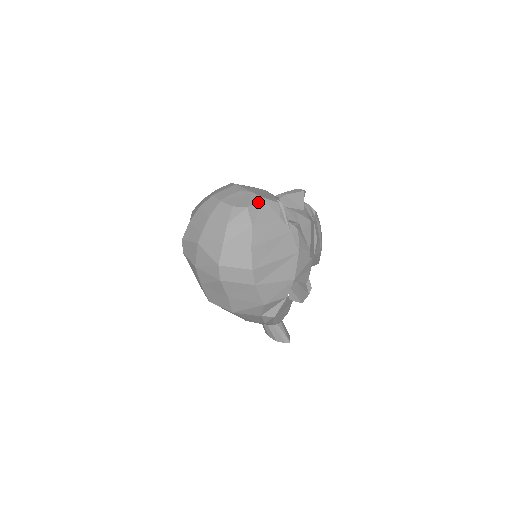
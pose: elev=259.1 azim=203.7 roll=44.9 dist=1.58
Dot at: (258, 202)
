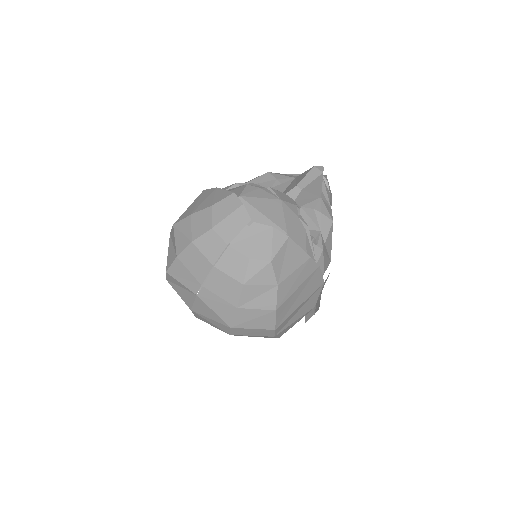
Dot at: (283, 246)
